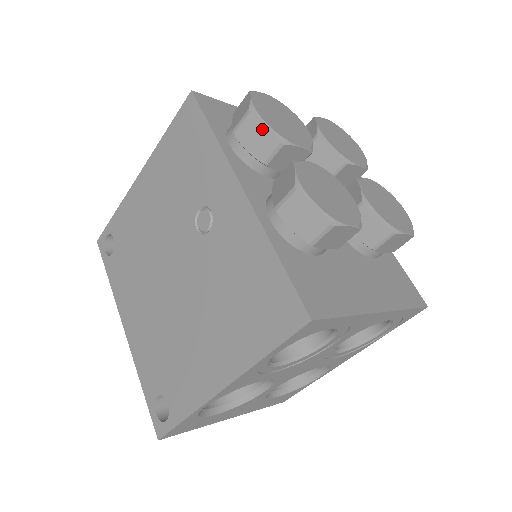
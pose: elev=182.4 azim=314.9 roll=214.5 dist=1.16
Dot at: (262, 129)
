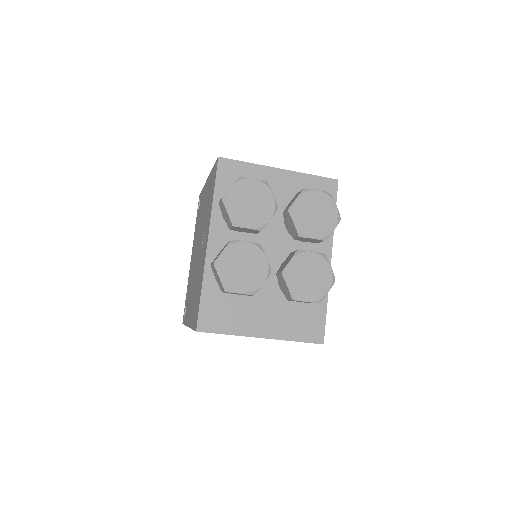
Dot at: (226, 212)
